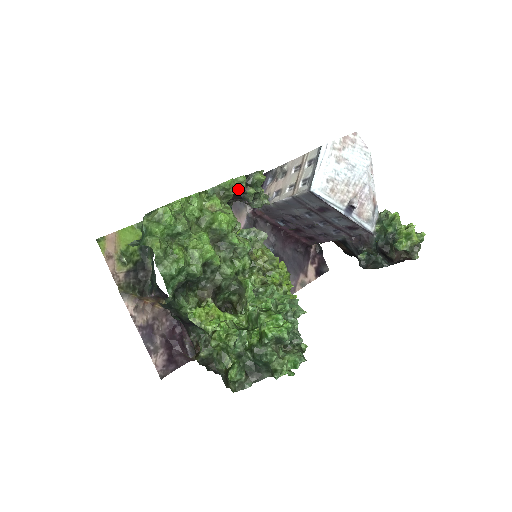
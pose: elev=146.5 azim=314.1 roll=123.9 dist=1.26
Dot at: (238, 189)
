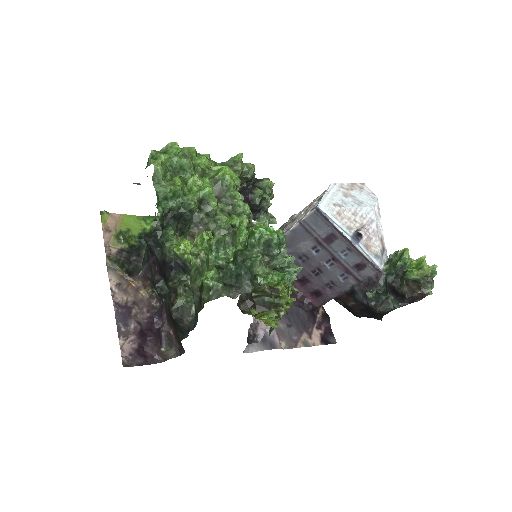
Dot at: (246, 172)
